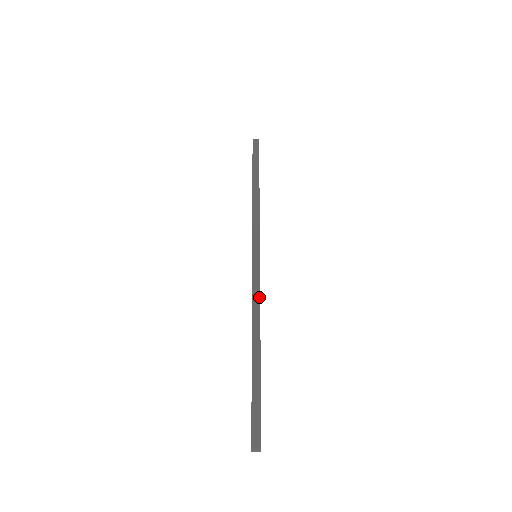
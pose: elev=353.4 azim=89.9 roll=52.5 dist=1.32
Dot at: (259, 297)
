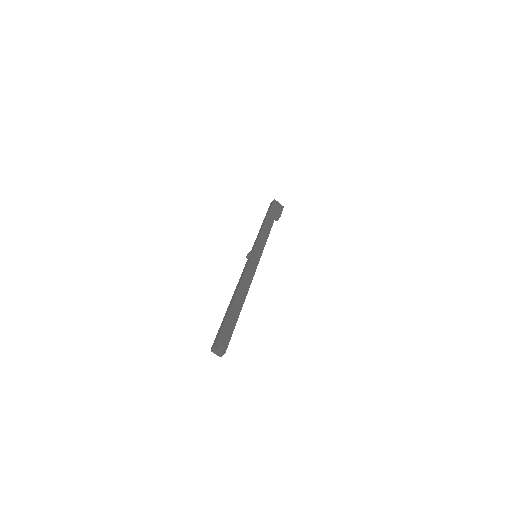
Dot at: (244, 273)
